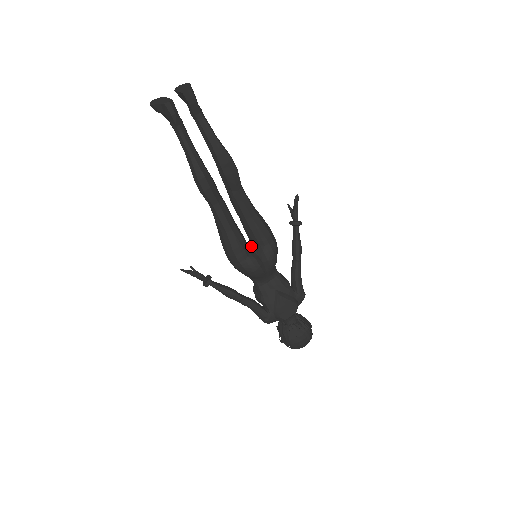
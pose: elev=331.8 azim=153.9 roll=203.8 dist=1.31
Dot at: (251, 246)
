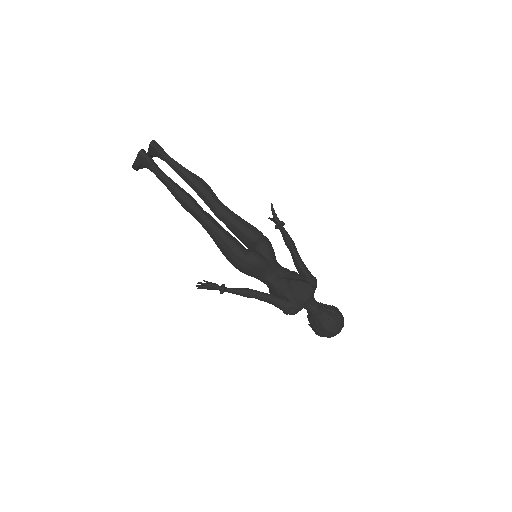
Dot at: (248, 248)
